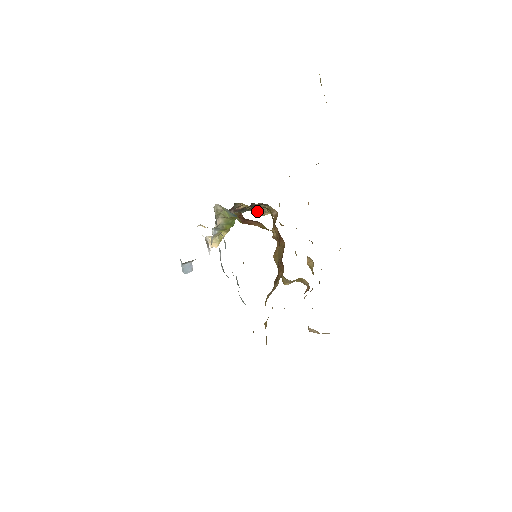
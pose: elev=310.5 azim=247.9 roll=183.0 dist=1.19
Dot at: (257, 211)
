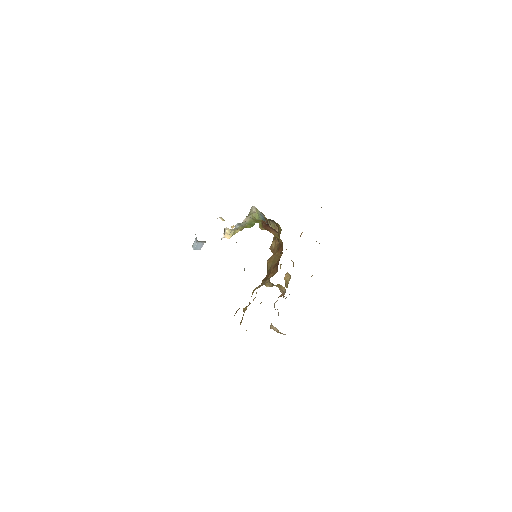
Dot at: occluded
